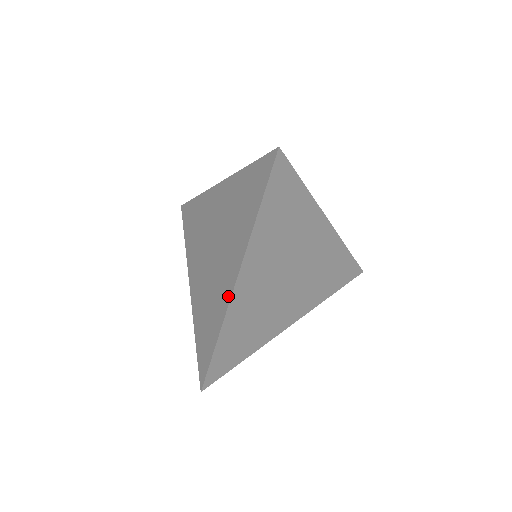
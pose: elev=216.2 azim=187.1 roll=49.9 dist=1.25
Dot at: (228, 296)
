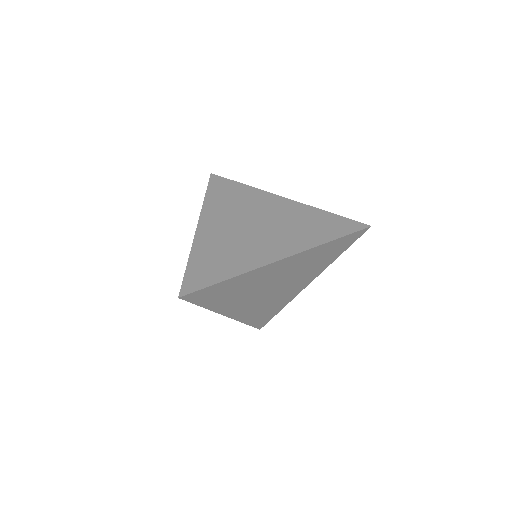
Dot at: occluded
